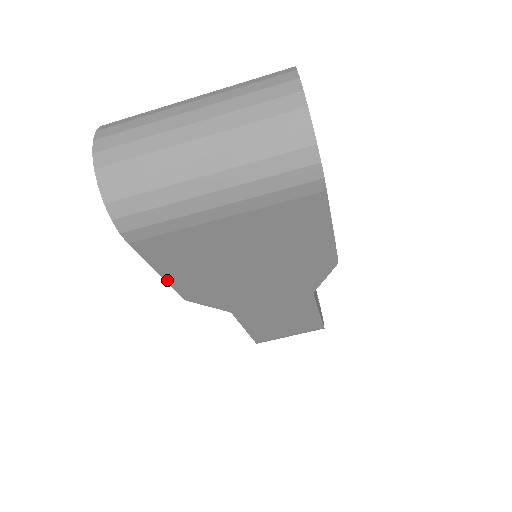
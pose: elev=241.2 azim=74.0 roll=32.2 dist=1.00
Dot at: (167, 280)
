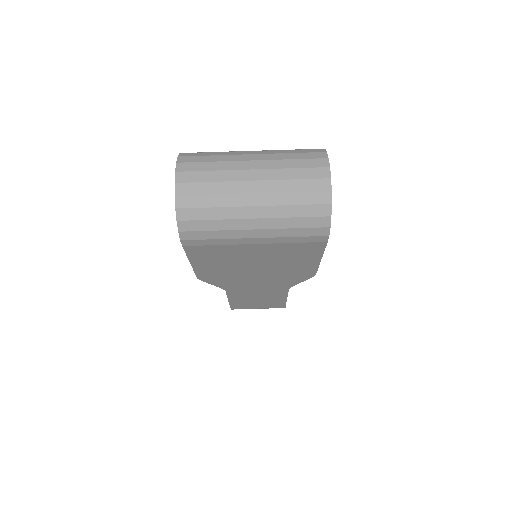
Dot at: (194, 267)
